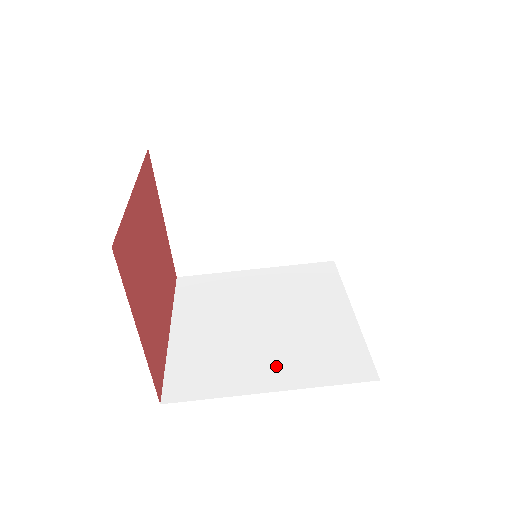
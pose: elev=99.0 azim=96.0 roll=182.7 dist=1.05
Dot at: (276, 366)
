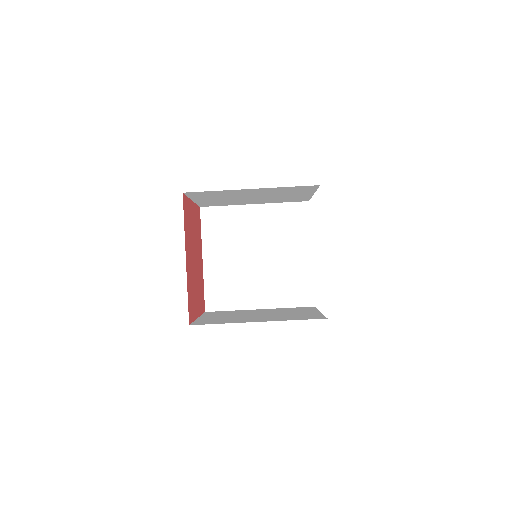
Dot at: (263, 293)
